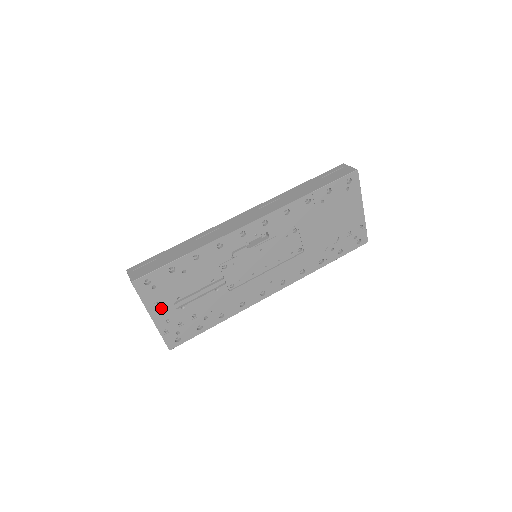
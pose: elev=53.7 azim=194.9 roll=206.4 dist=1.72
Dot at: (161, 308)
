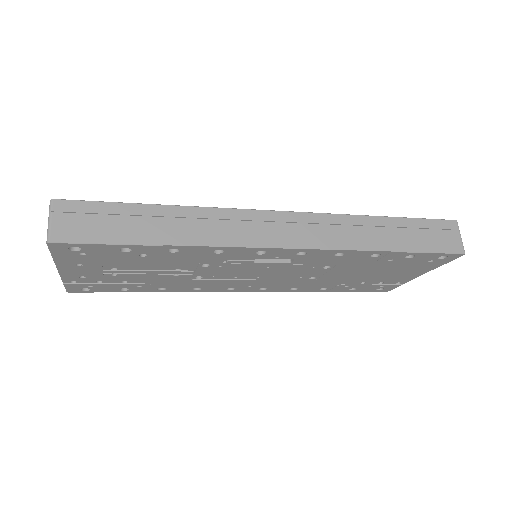
Dot at: (80, 268)
